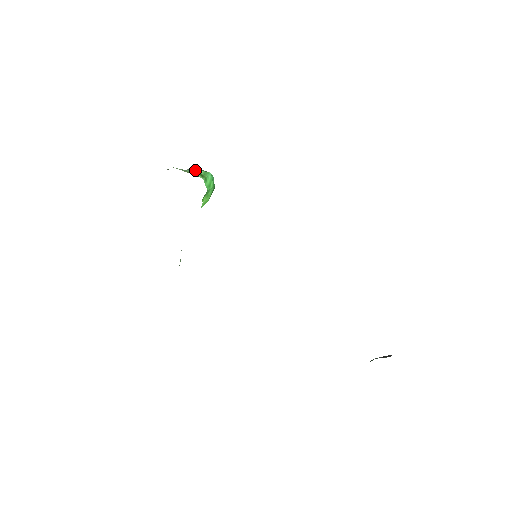
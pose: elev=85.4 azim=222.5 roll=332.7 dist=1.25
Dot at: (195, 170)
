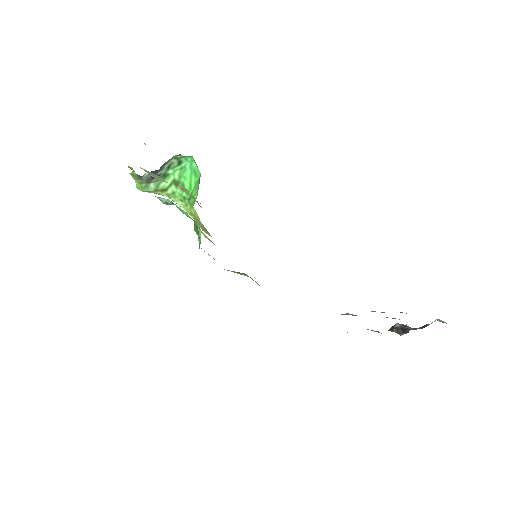
Dot at: (168, 179)
